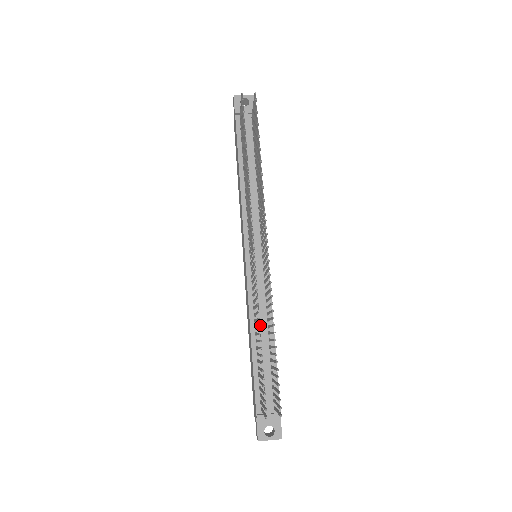
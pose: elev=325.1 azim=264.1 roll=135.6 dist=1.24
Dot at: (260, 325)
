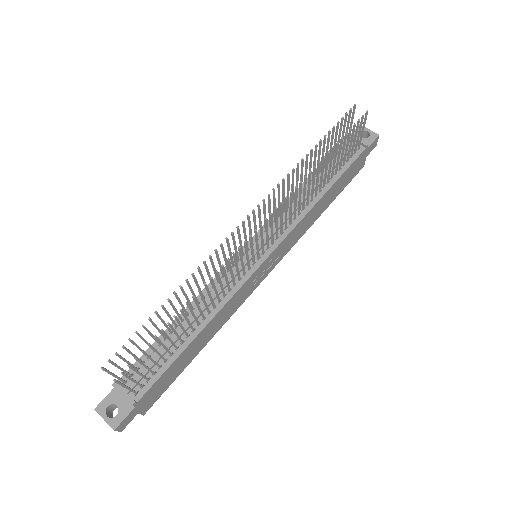
Dot at: occluded
